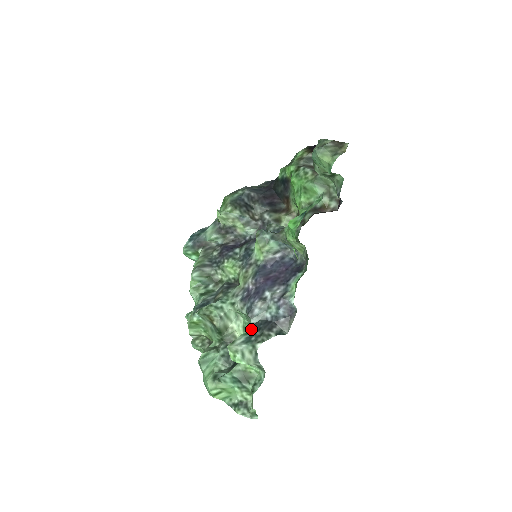
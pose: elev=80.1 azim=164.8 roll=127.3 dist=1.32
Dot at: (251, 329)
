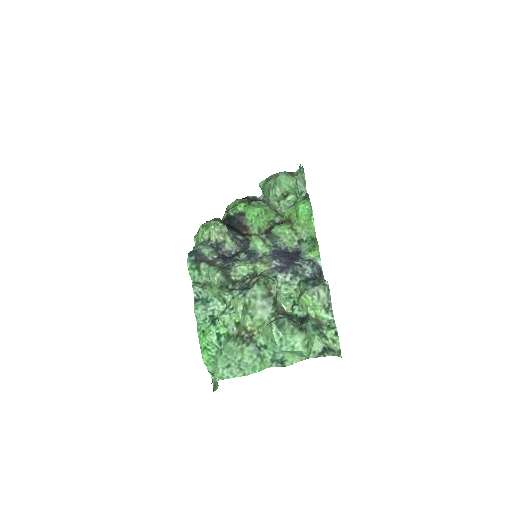
Dot at: (307, 282)
